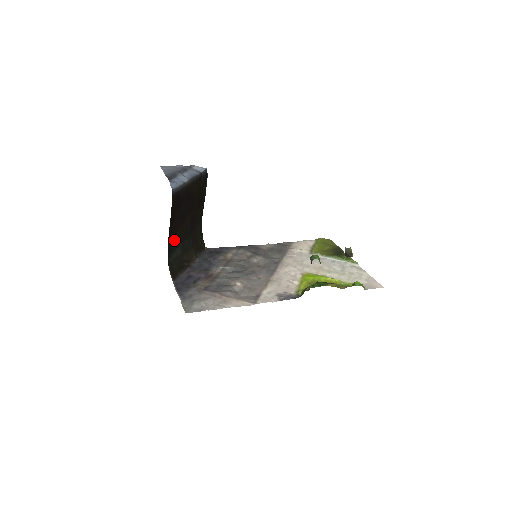
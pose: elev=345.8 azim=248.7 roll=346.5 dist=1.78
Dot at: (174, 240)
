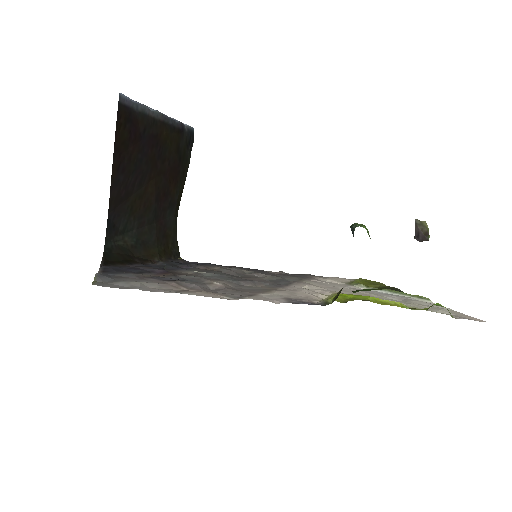
Dot at: (122, 212)
